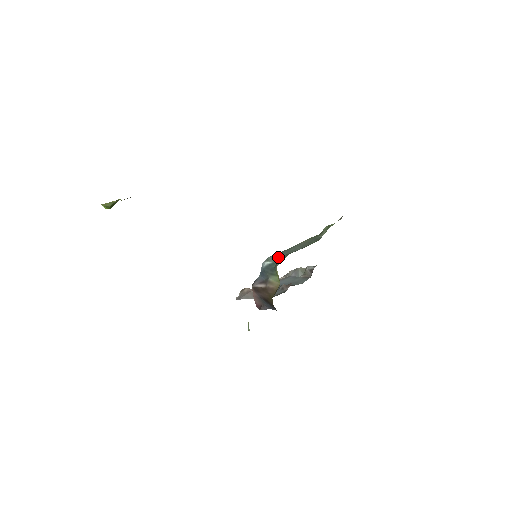
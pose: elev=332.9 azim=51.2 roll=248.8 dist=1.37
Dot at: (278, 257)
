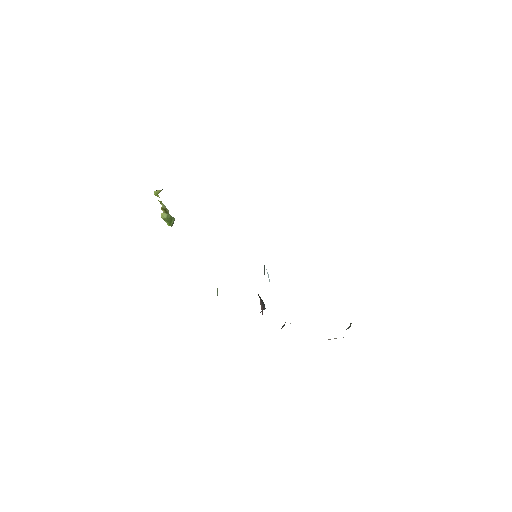
Dot at: occluded
